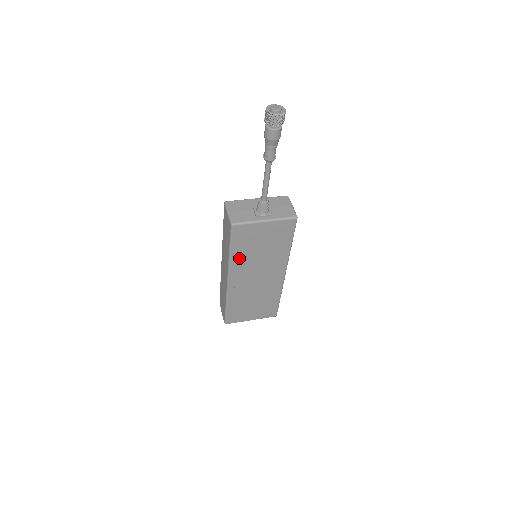
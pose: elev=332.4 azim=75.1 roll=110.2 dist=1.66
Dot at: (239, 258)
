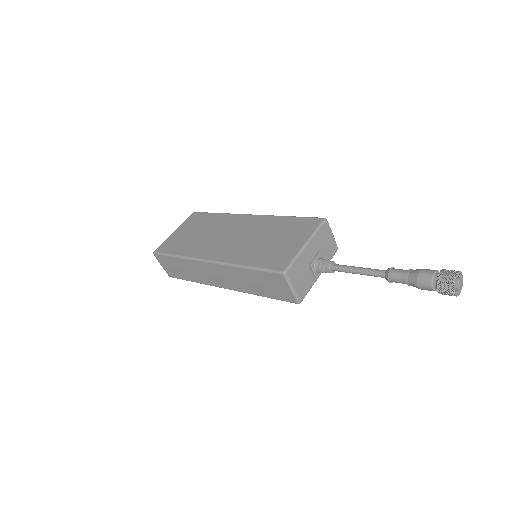
Dot at: occluded
